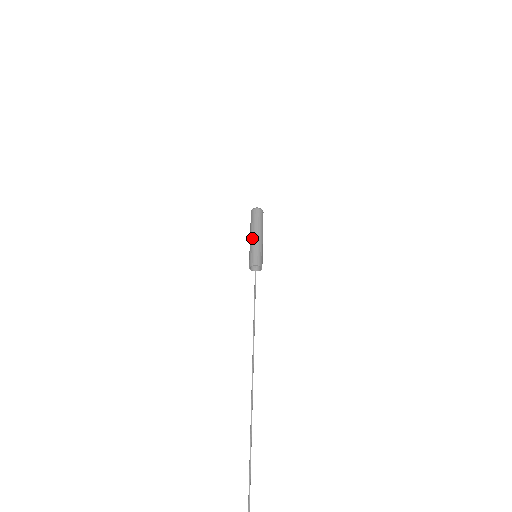
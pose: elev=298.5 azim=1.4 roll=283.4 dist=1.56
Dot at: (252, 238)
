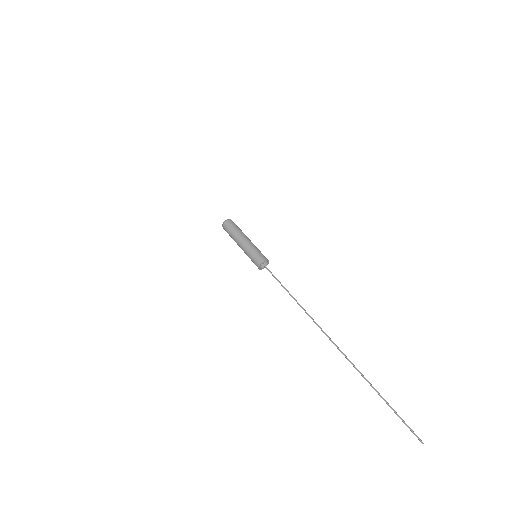
Dot at: (246, 241)
